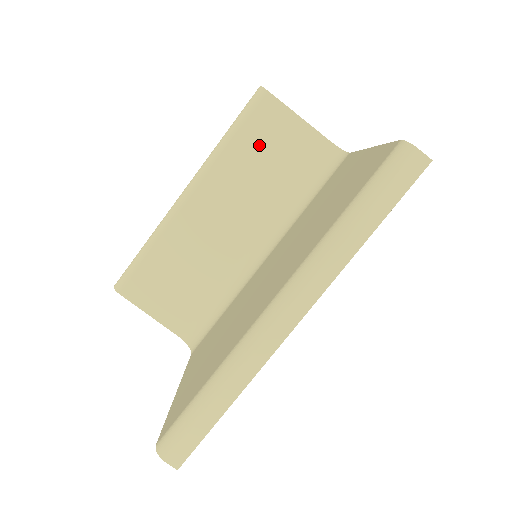
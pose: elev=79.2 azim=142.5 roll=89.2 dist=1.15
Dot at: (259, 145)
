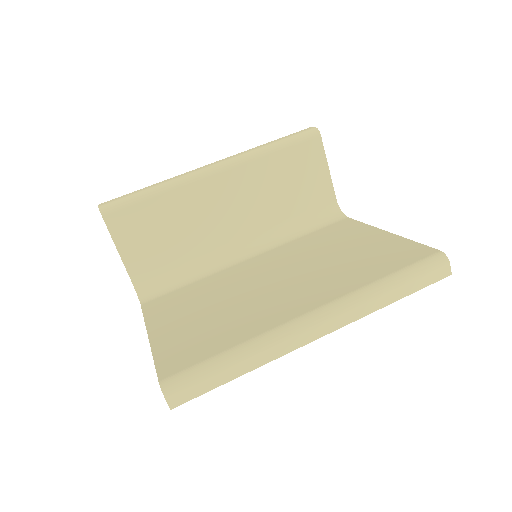
Dot at: (291, 169)
